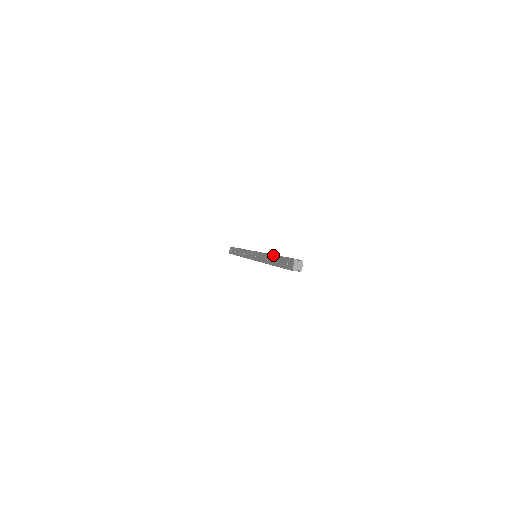
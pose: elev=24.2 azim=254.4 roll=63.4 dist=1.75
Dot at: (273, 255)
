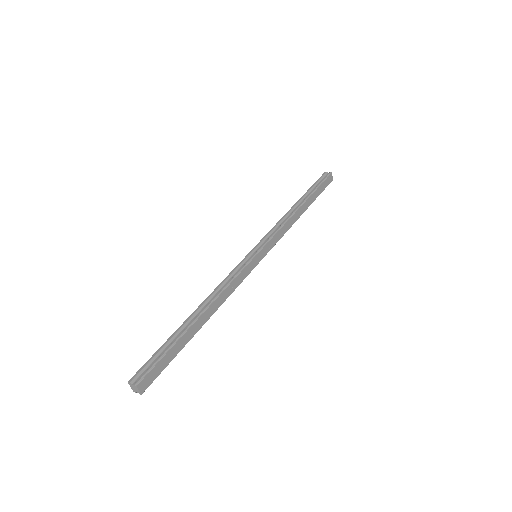
Dot at: occluded
